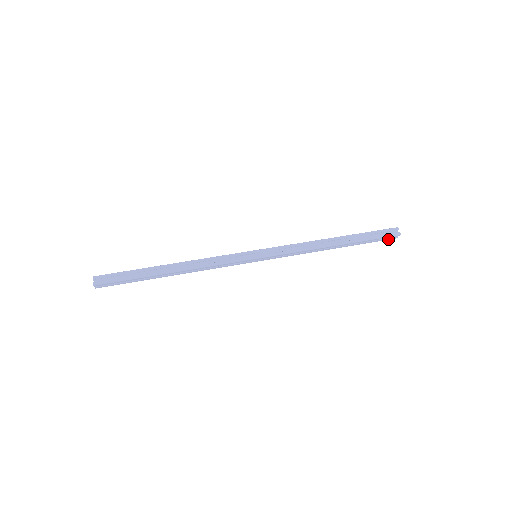
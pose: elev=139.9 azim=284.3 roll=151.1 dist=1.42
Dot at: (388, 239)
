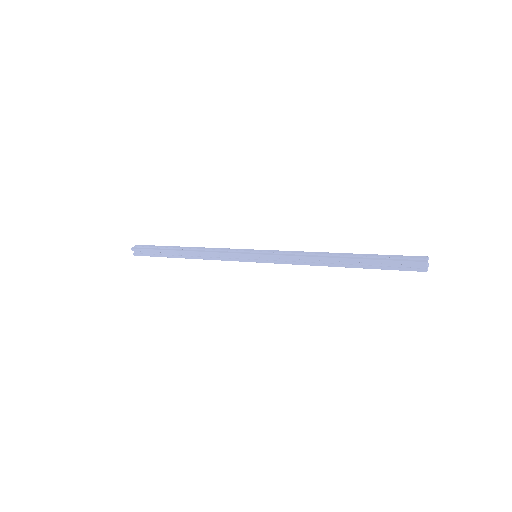
Dot at: (412, 270)
